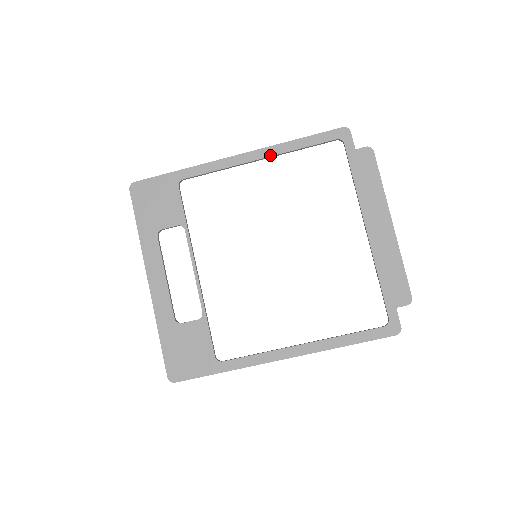
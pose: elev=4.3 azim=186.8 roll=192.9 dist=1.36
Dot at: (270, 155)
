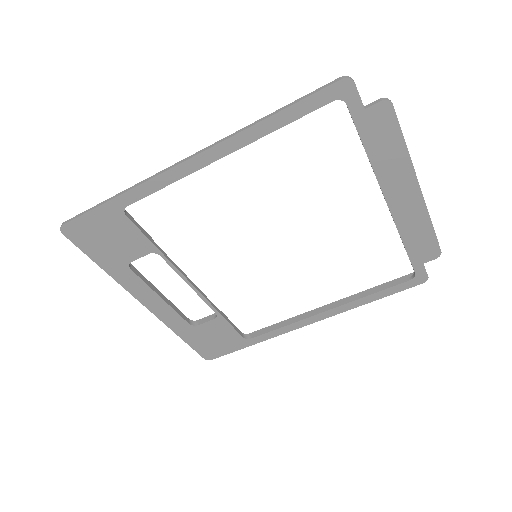
Dot at: (237, 148)
